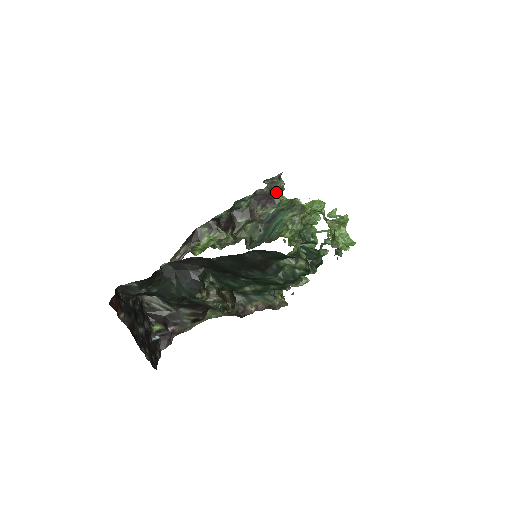
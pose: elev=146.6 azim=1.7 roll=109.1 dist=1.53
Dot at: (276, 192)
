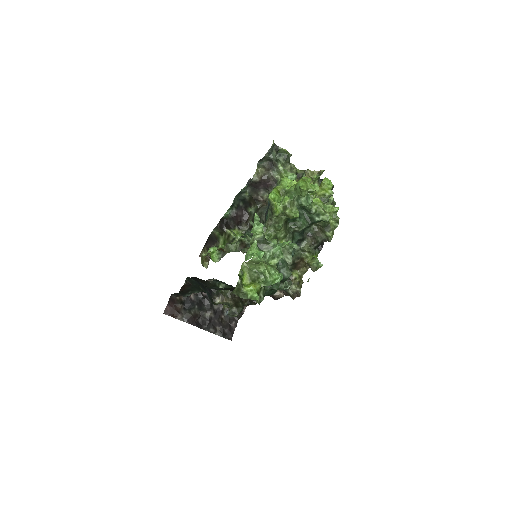
Dot at: (274, 170)
